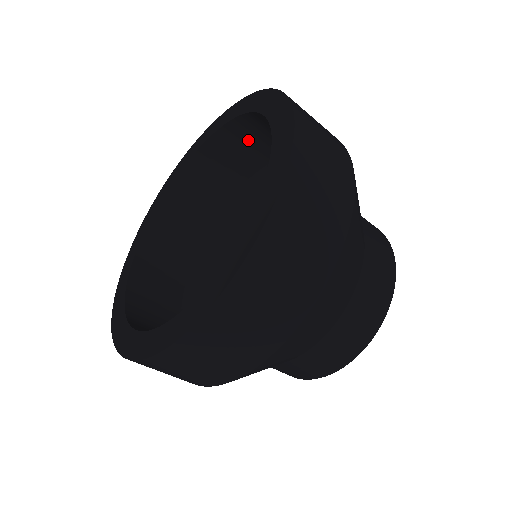
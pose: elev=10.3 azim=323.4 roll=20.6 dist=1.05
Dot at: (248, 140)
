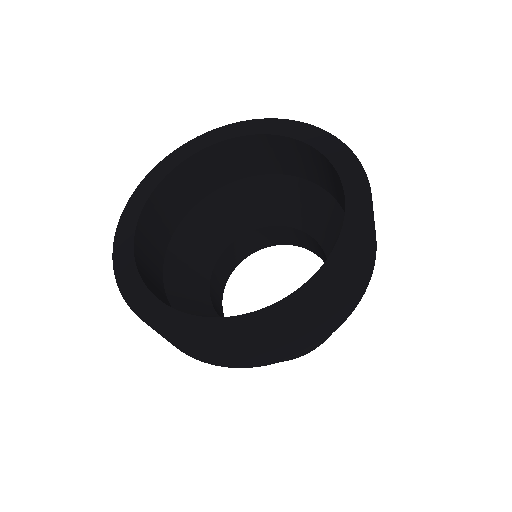
Dot at: (232, 158)
